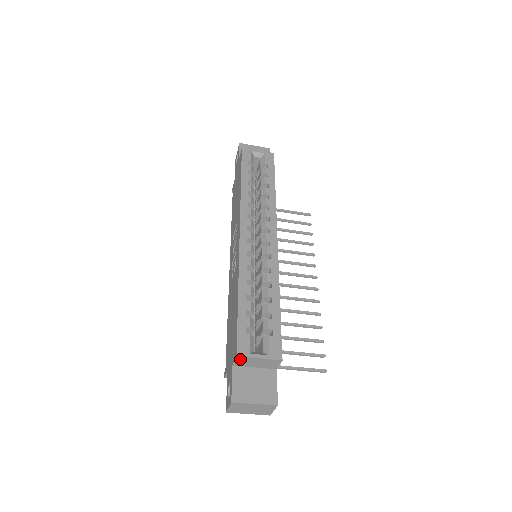
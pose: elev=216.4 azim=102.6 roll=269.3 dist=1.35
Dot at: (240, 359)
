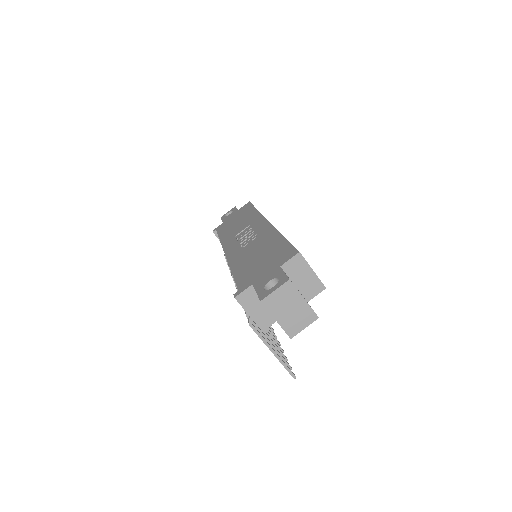
Dot at: (297, 260)
